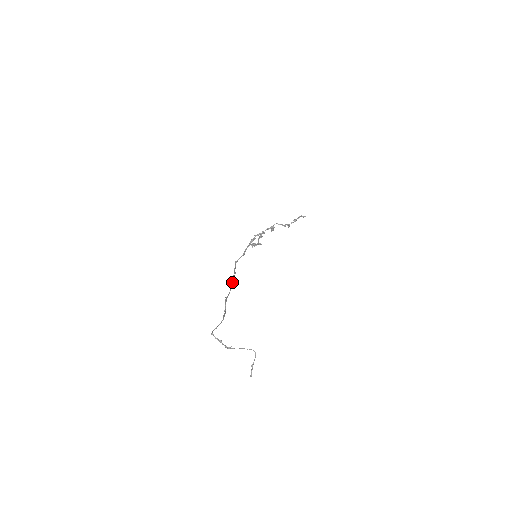
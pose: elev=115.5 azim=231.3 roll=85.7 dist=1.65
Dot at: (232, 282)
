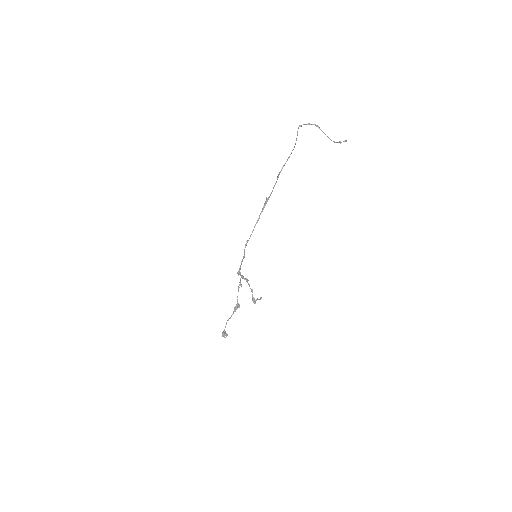
Dot at: (268, 197)
